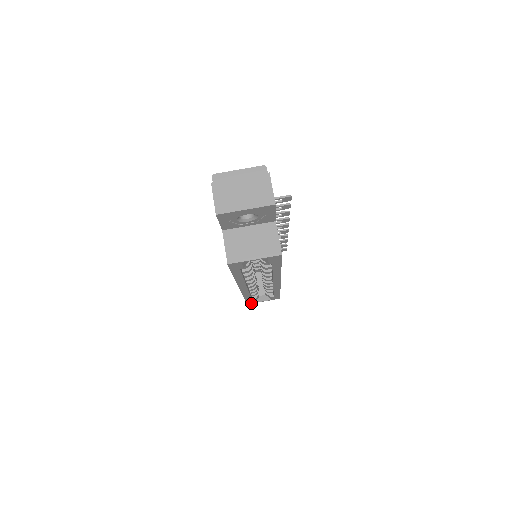
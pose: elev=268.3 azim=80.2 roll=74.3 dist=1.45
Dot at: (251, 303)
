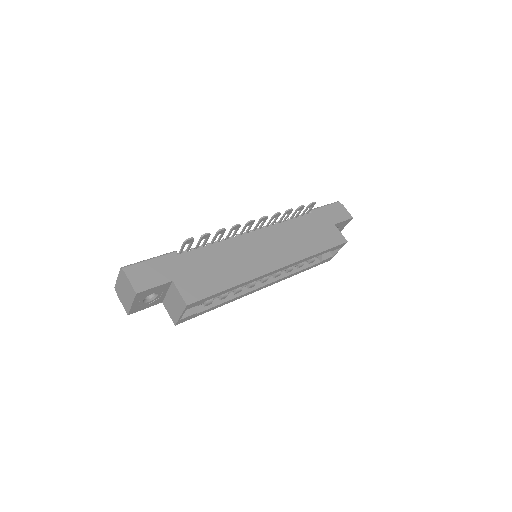
Dot at: (331, 258)
